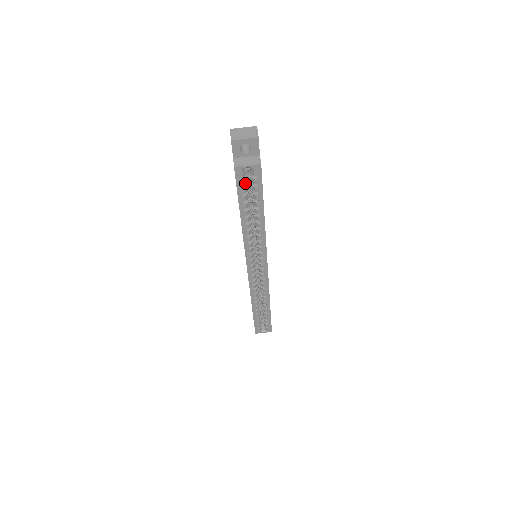
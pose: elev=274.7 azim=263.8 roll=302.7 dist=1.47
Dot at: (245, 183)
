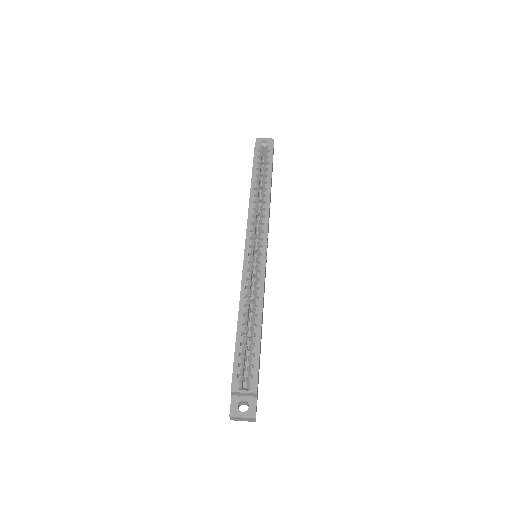
Dot at: (260, 156)
